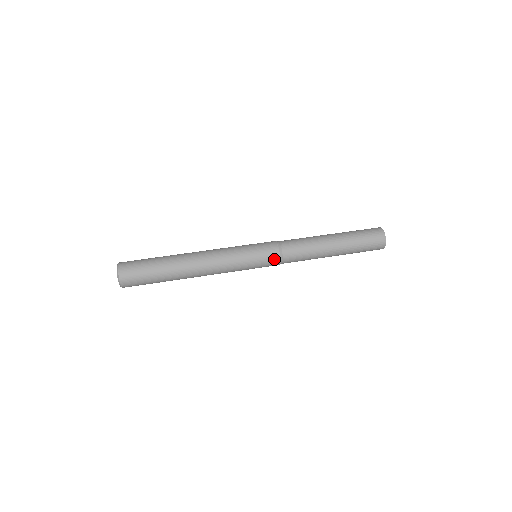
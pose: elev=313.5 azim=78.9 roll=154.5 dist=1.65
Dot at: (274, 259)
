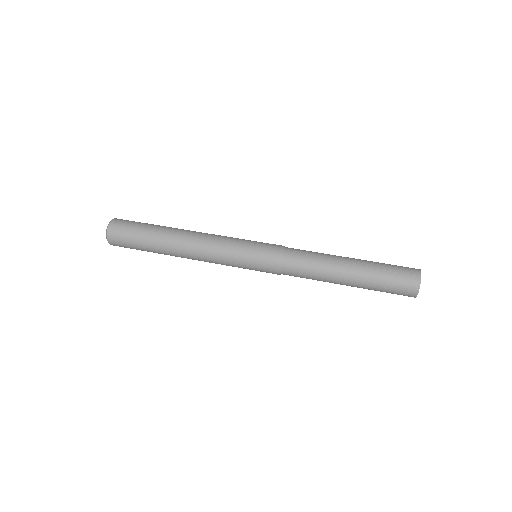
Dot at: (271, 264)
